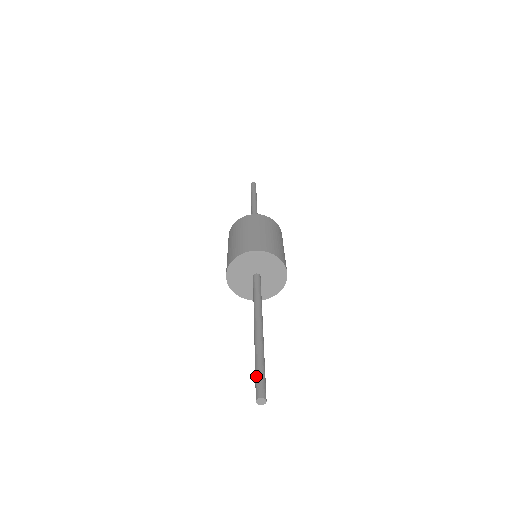
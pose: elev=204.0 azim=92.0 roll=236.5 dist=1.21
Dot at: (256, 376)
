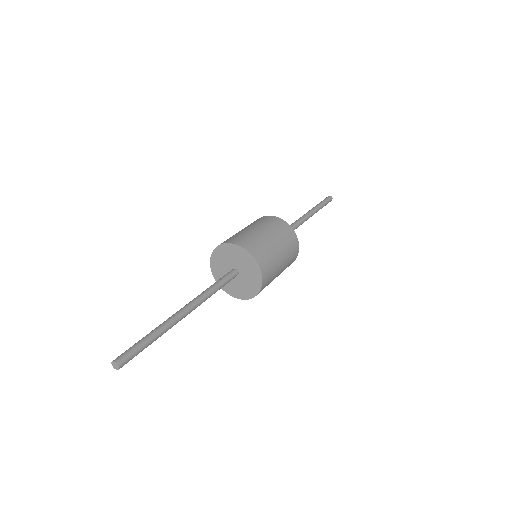
Dot at: (133, 347)
